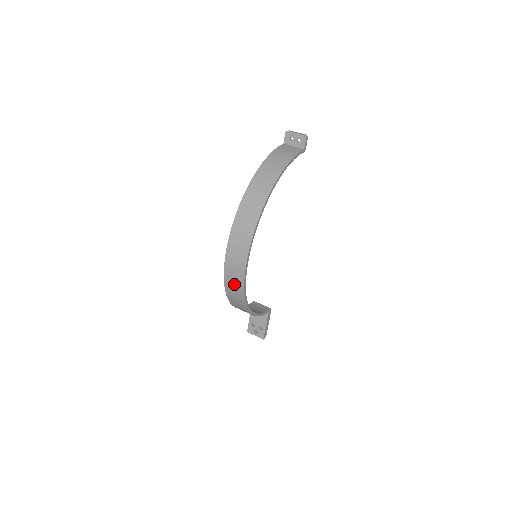
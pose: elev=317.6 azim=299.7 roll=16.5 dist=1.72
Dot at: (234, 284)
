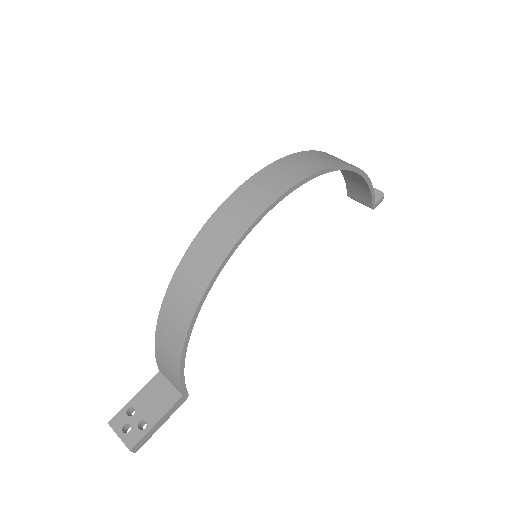
Dot at: (223, 231)
